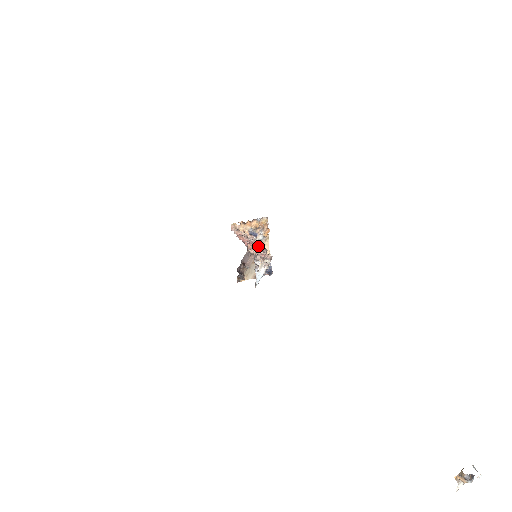
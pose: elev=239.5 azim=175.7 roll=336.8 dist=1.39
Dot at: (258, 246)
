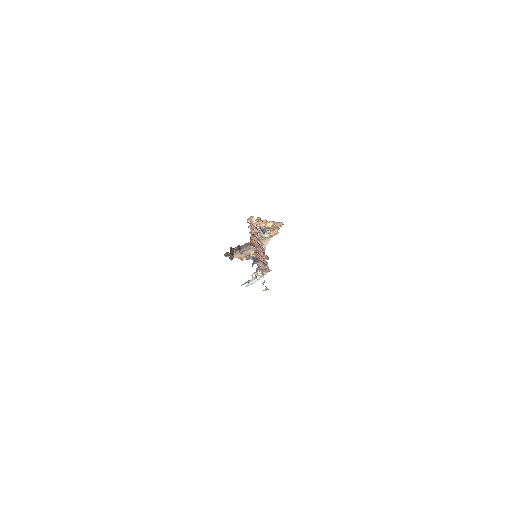
Dot at: (264, 254)
